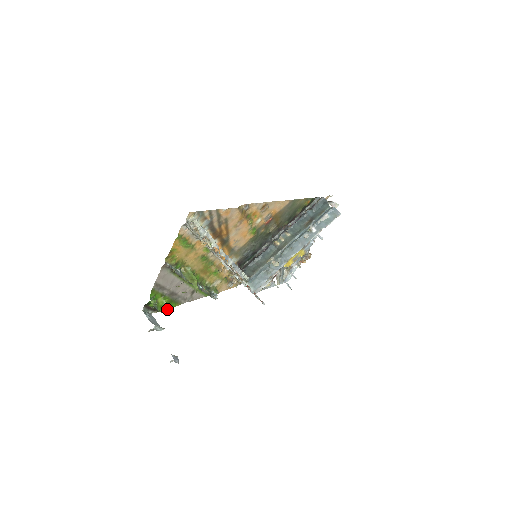
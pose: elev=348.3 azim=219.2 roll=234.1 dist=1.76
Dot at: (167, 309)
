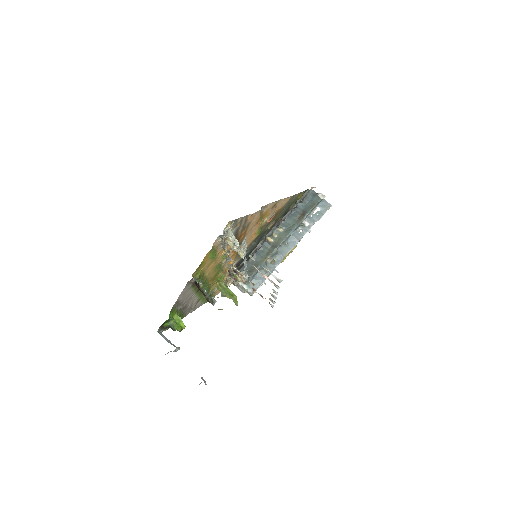
Dot at: occluded
